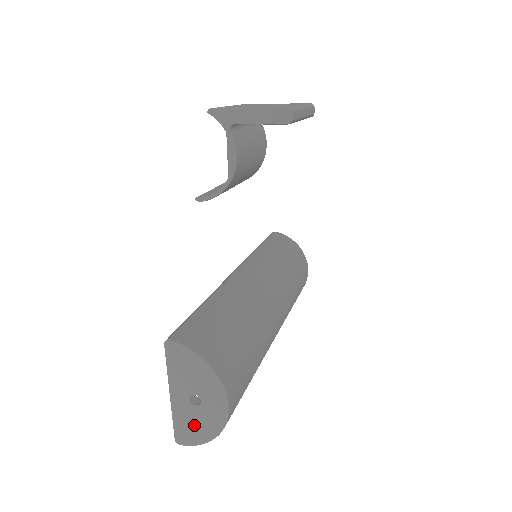
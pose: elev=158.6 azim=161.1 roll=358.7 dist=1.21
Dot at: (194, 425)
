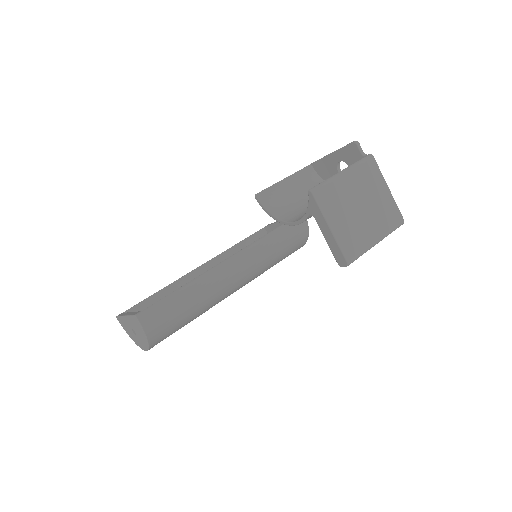
Dot at: (128, 329)
